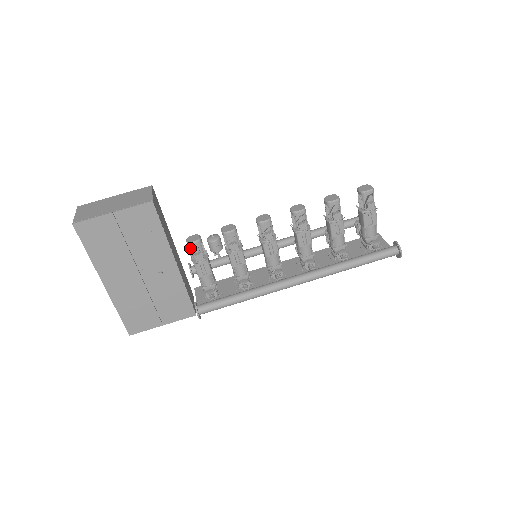
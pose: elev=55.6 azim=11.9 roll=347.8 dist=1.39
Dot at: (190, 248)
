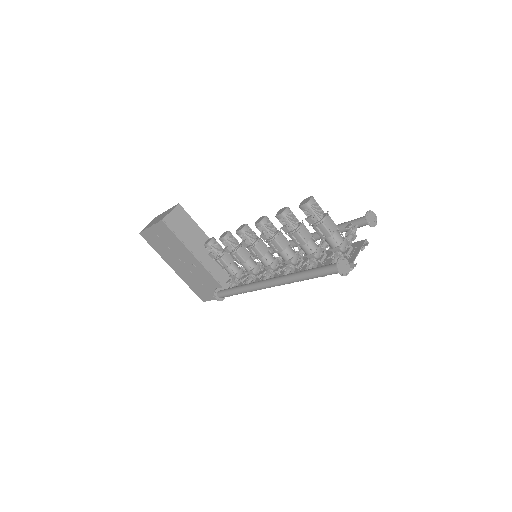
Dot at: (207, 248)
